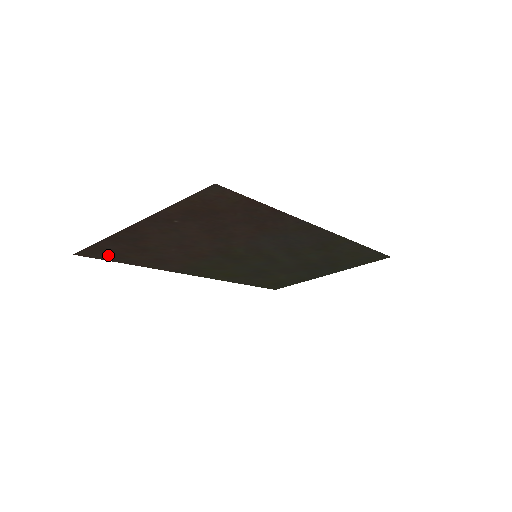
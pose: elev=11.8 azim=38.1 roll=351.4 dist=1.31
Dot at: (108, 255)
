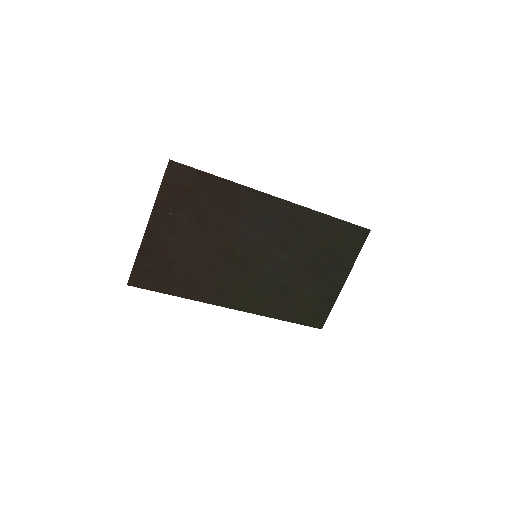
Dot at: (150, 281)
